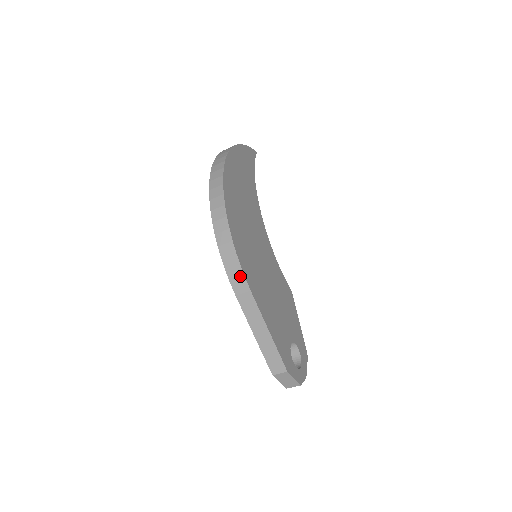
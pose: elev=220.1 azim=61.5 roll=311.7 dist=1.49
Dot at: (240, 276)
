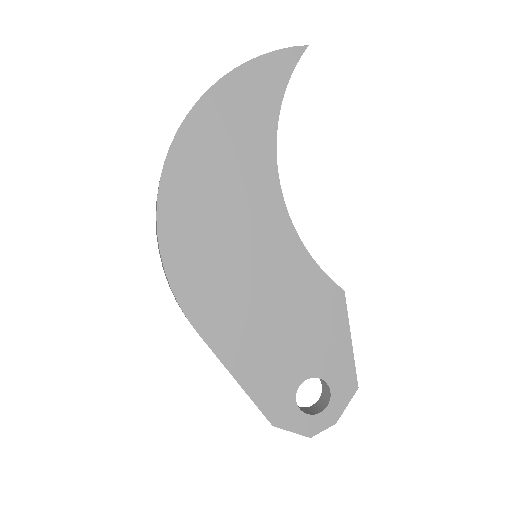
Dot at: (183, 312)
